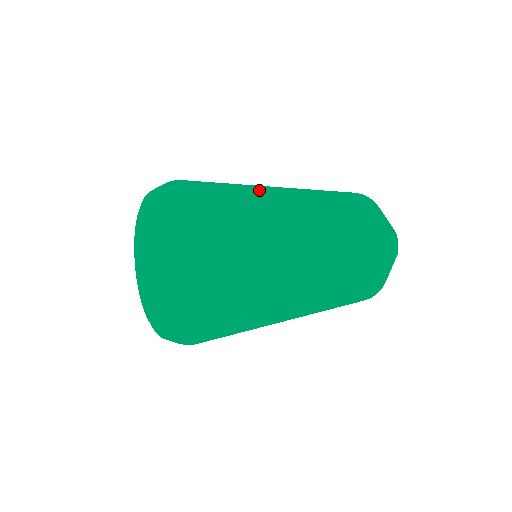
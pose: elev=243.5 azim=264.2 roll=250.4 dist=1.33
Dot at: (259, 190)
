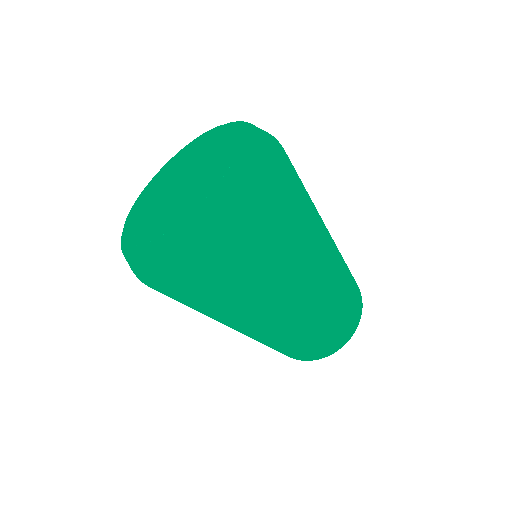
Dot at: (322, 252)
